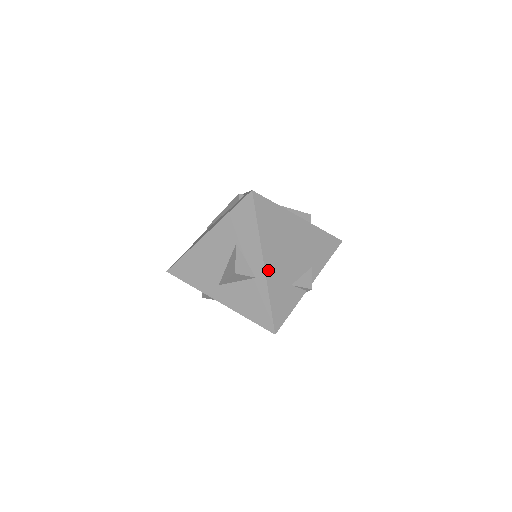
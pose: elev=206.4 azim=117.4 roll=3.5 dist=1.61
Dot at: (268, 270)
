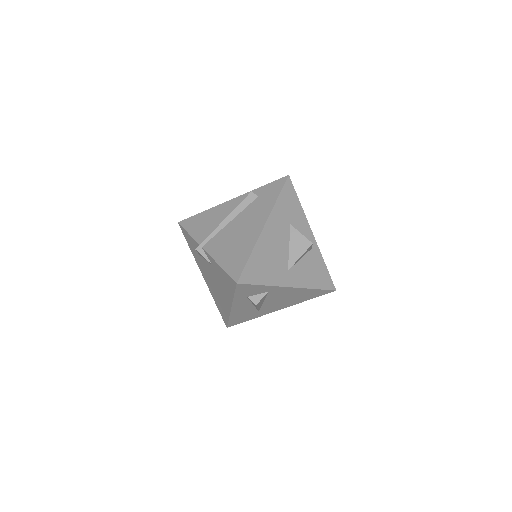
Dot at: (313, 240)
